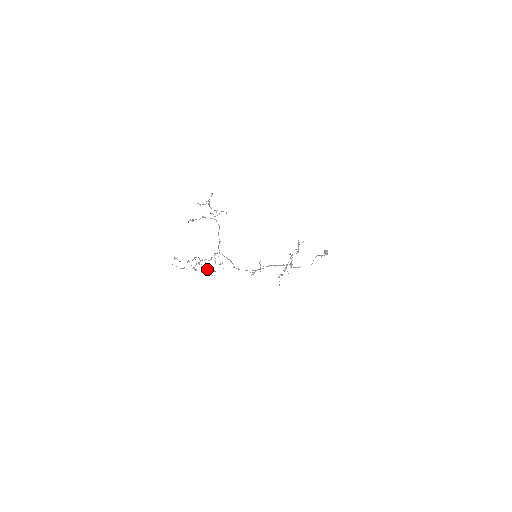
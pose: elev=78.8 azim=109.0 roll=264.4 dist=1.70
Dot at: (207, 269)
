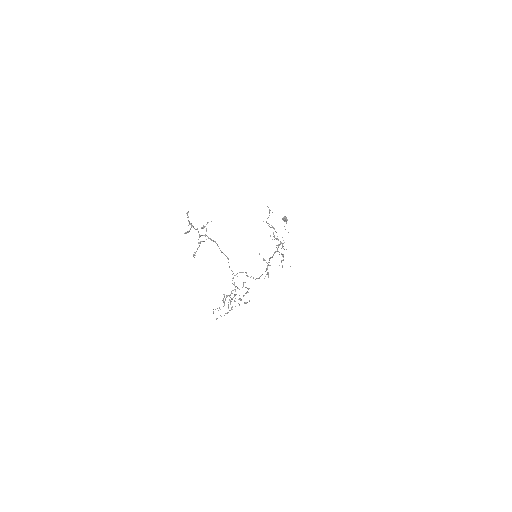
Dot at: occluded
